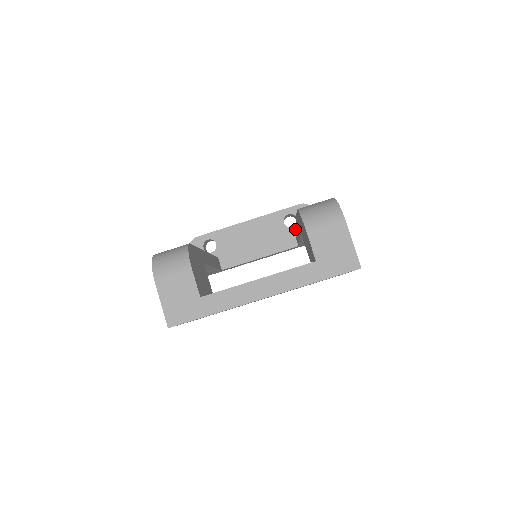
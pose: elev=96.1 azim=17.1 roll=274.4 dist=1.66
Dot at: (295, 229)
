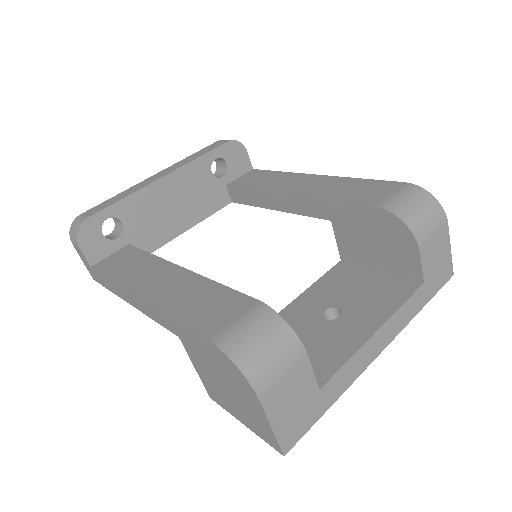
Dot at: (259, 192)
